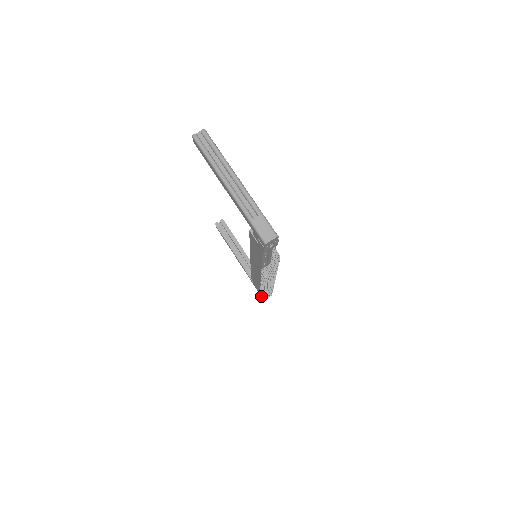
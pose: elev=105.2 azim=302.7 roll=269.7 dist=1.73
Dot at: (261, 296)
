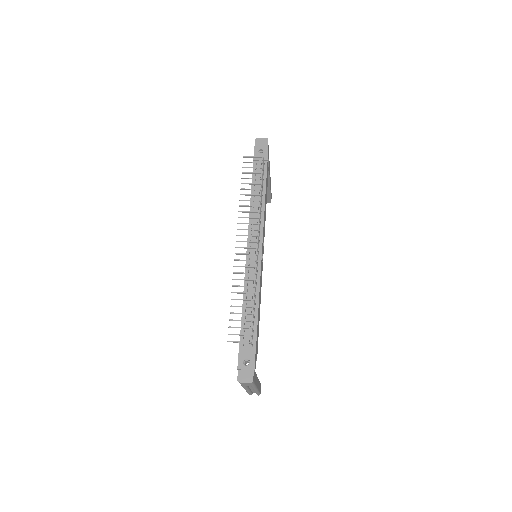
Dot at: (234, 292)
